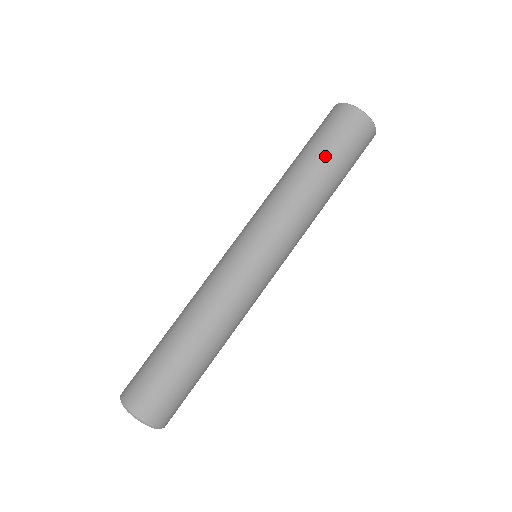
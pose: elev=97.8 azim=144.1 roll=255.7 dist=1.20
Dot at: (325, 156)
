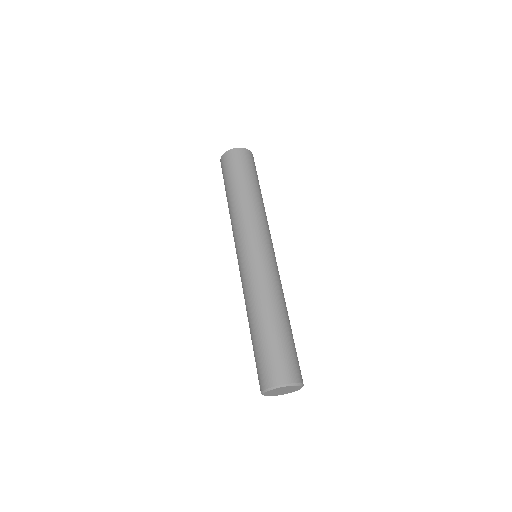
Dot at: (255, 180)
